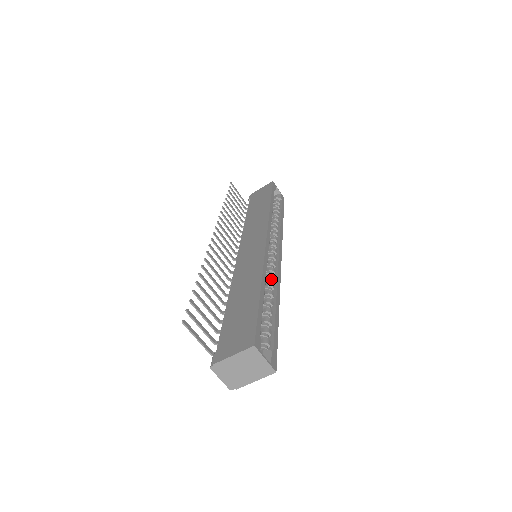
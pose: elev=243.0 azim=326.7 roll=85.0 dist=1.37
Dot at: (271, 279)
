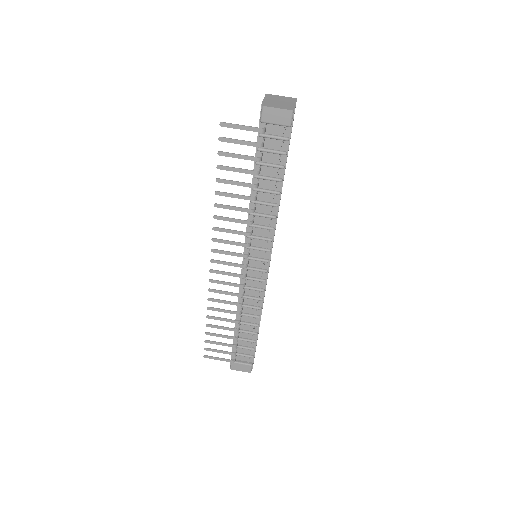
Dot at: occluded
